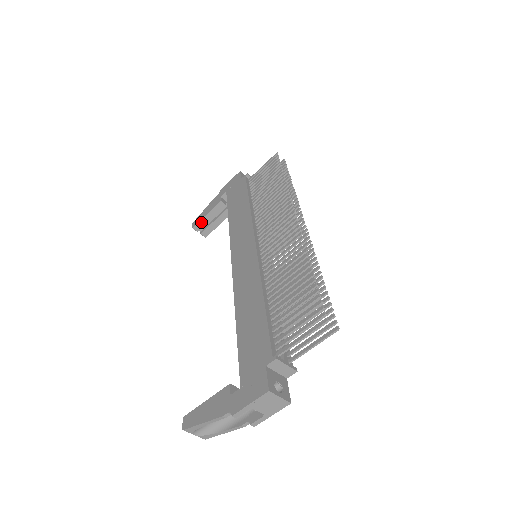
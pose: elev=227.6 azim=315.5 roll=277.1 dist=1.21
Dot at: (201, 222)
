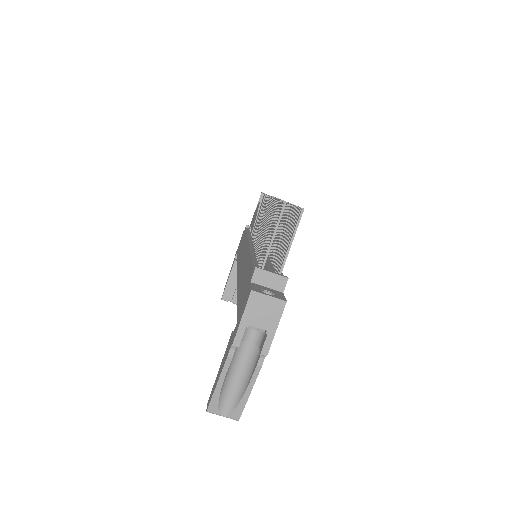
Dot at: (227, 290)
